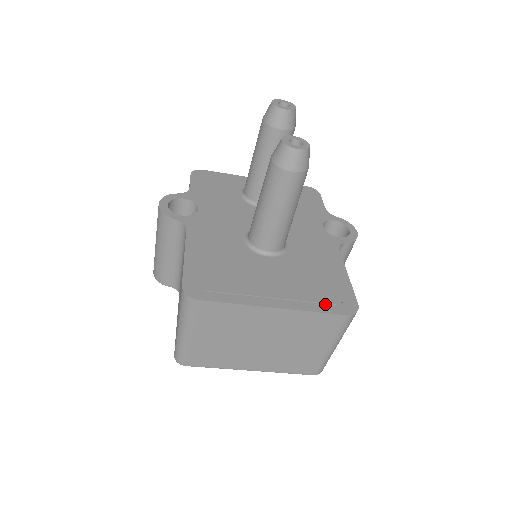
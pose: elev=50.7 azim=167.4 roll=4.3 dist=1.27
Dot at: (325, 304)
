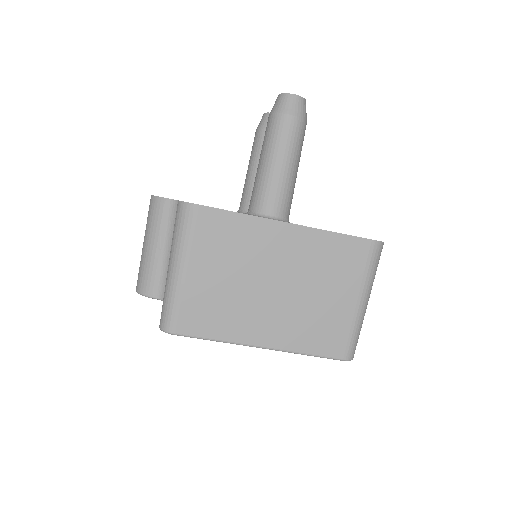
Dot at: occluded
